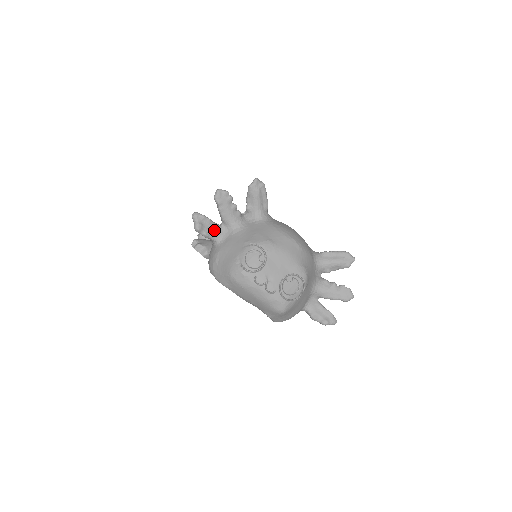
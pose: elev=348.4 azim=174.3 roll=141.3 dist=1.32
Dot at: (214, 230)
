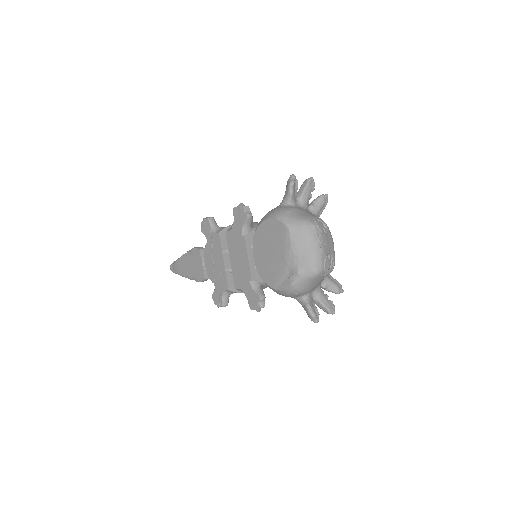
Dot at: (295, 196)
